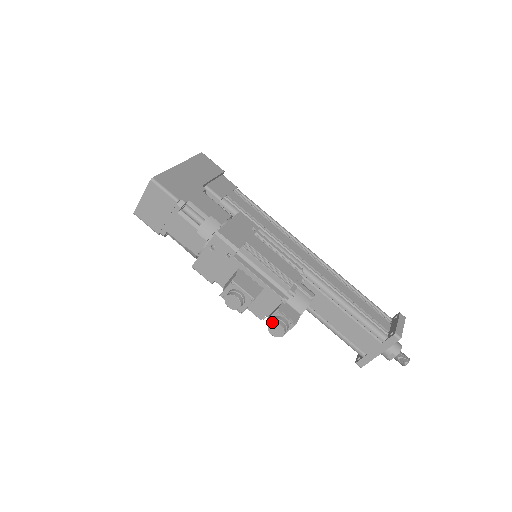
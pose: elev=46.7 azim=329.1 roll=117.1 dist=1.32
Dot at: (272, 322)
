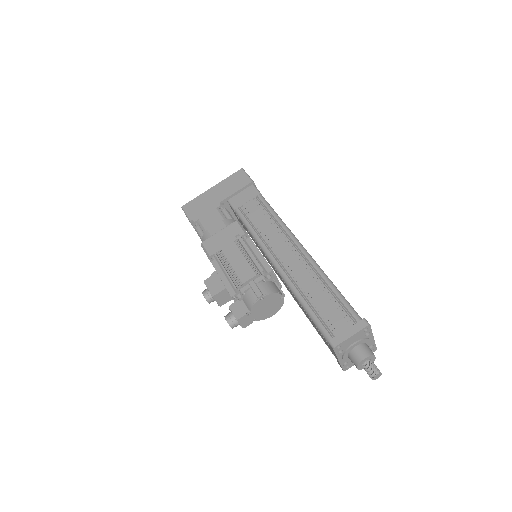
Dot at: (224, 316)
